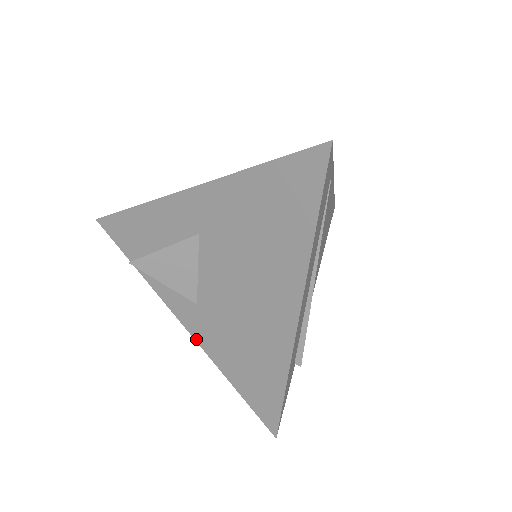
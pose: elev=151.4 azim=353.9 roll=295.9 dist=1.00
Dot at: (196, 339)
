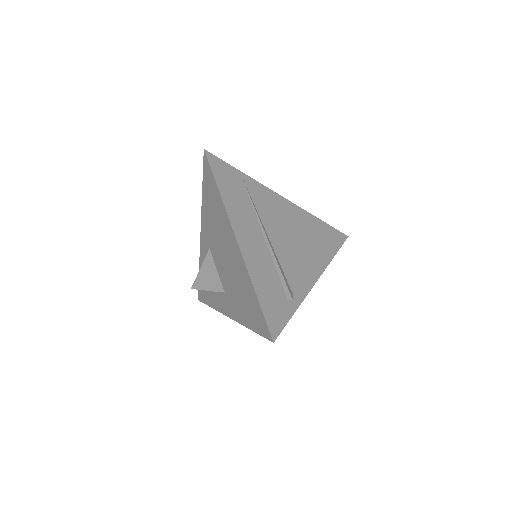
Dot at: (234, 319)
